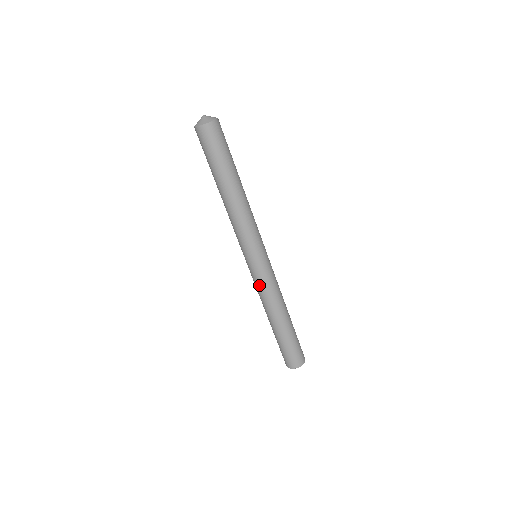
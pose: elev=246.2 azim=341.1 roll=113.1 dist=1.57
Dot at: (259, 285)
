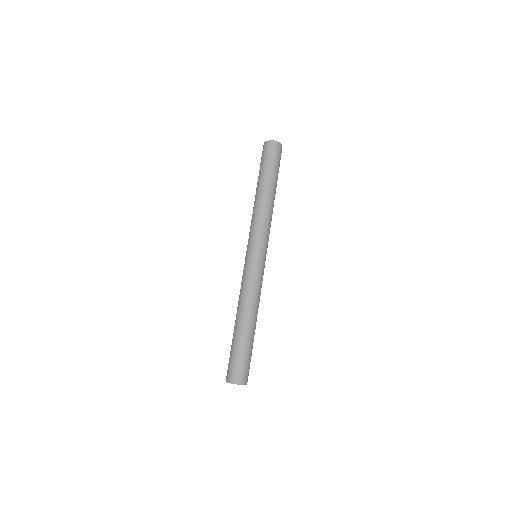
Dot at: (243, 278)
